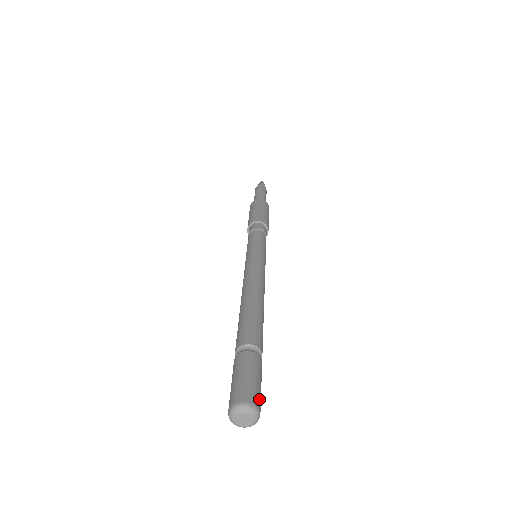
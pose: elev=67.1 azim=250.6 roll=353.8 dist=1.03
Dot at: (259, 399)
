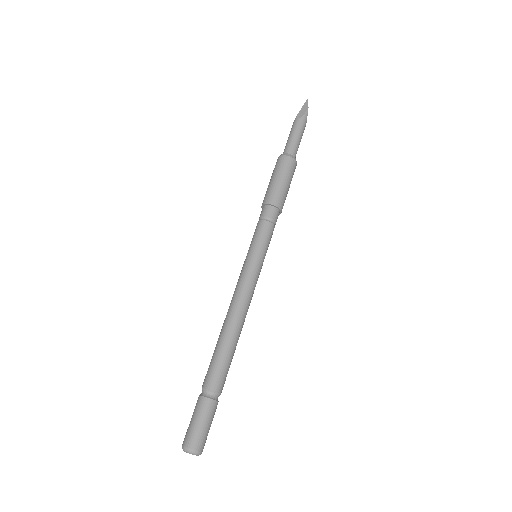
Dot at: occluded
